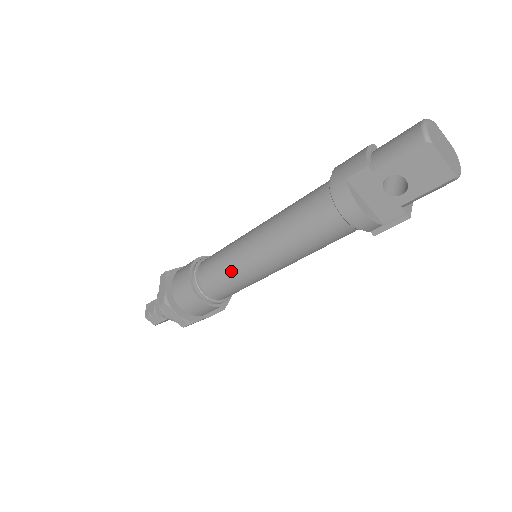
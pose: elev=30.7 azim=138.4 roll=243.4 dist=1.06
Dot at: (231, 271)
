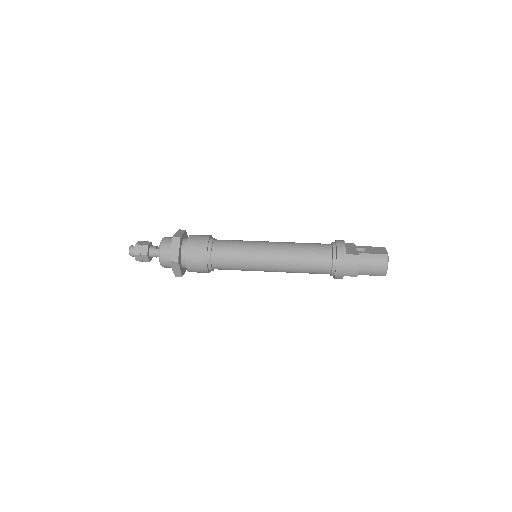
Dot at: occluded
